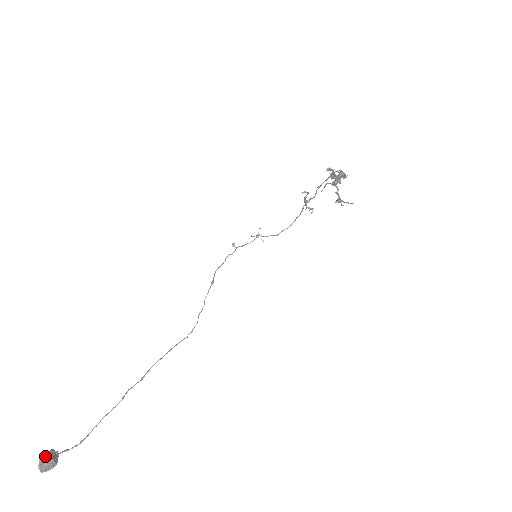
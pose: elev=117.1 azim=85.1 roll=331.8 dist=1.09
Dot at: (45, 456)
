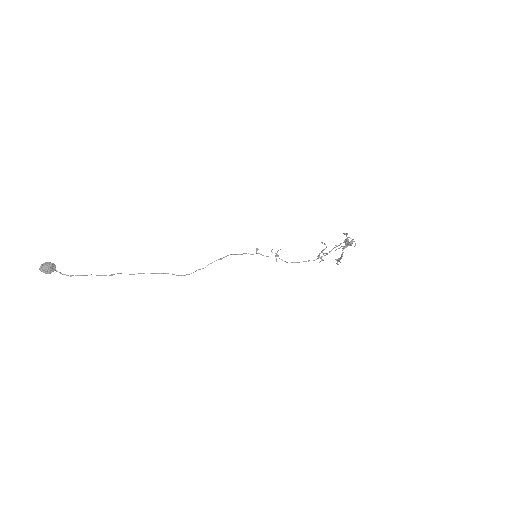
Dot at: (49, 263)
